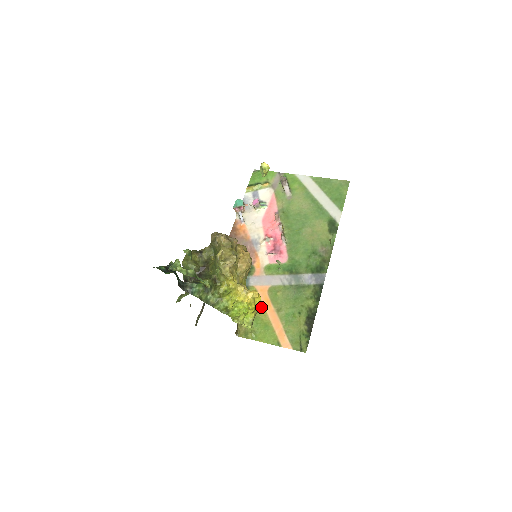
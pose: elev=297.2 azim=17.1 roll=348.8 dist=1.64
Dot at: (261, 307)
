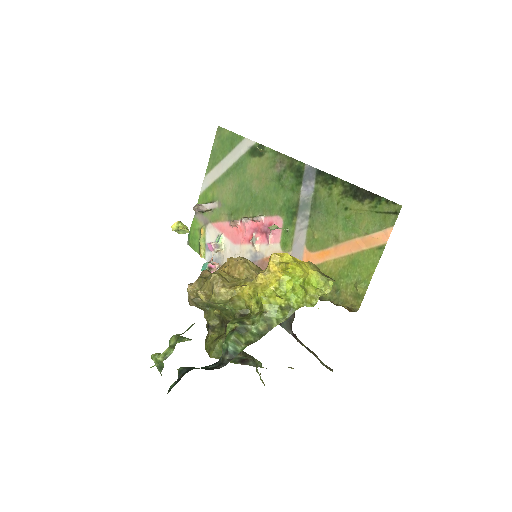
Dot at: (327, 266)
